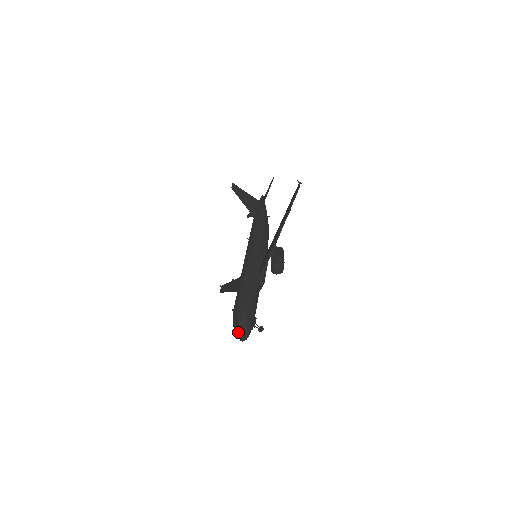
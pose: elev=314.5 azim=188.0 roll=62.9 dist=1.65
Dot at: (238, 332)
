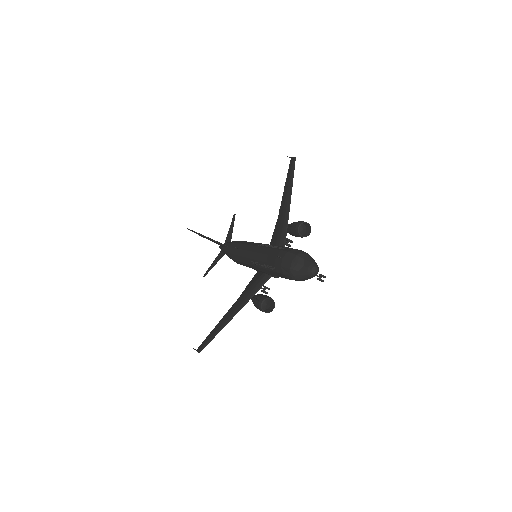
Dot at: (303, 265)
